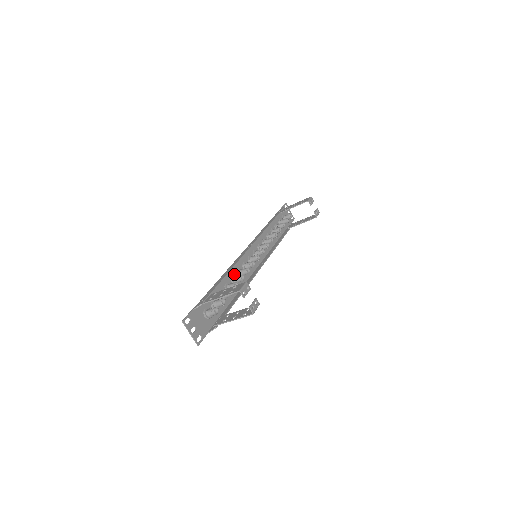
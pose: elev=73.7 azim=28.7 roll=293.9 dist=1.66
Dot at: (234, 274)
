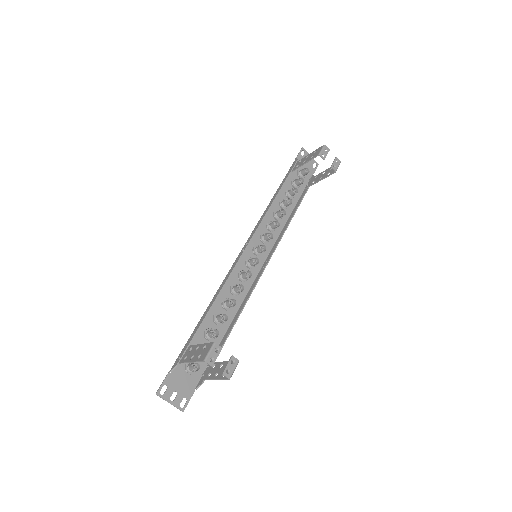
Dot at: (226, 295)
